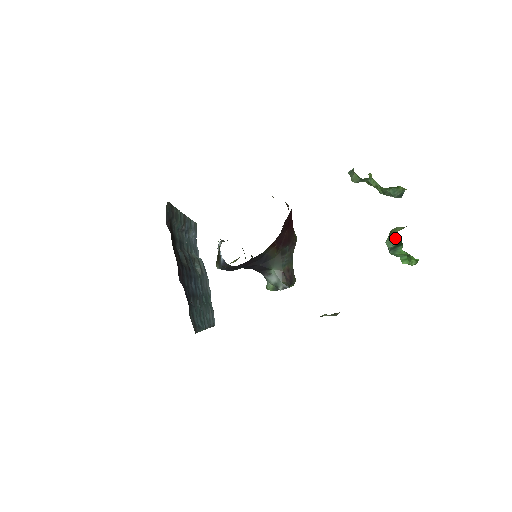
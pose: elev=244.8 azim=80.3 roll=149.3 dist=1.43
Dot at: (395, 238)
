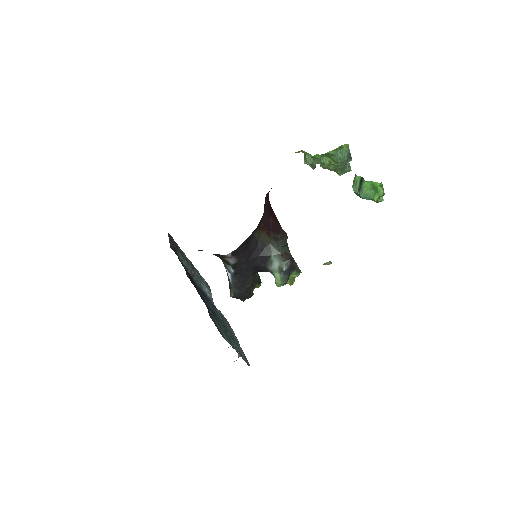
Dot at: (356, 179)
